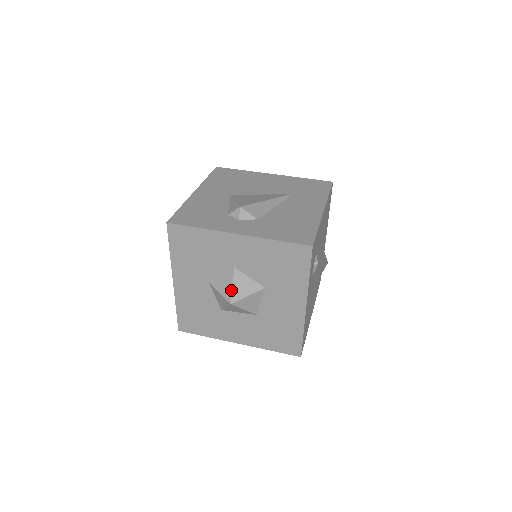
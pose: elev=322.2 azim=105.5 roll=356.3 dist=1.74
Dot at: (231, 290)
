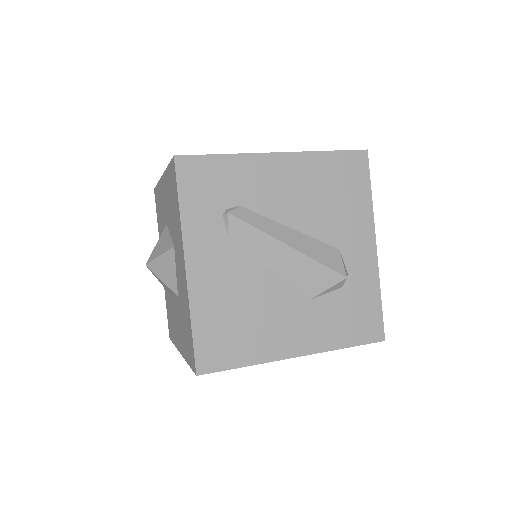
Dot at: (153, 250)
